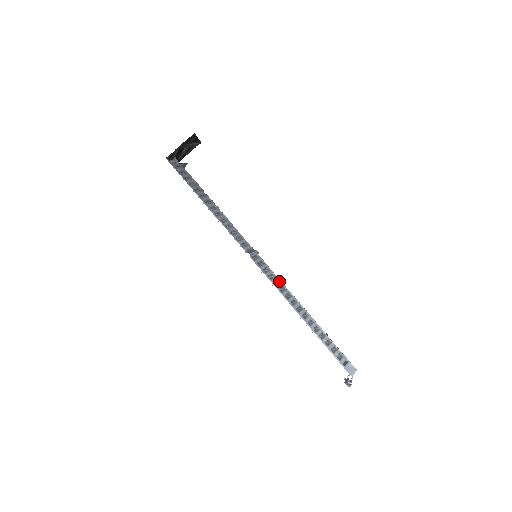
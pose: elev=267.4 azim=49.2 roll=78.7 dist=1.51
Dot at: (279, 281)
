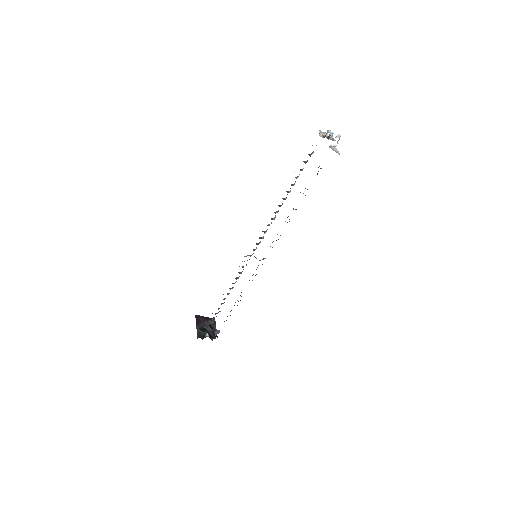
Dot at: (267, 229)
